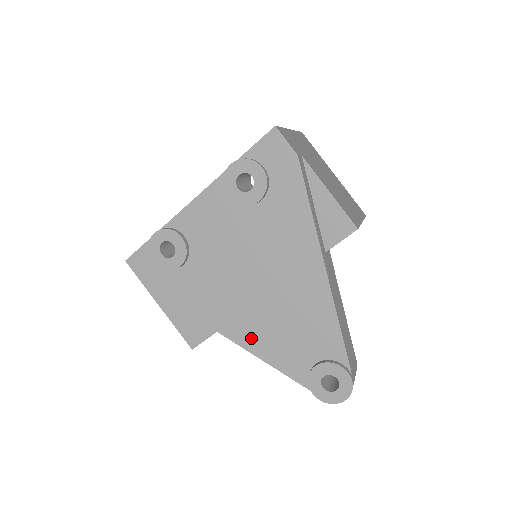
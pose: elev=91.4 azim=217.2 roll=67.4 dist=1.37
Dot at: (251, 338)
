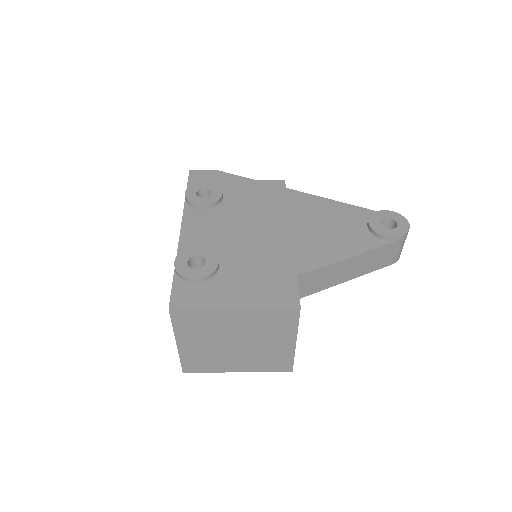
Dot at: (320, 256)
